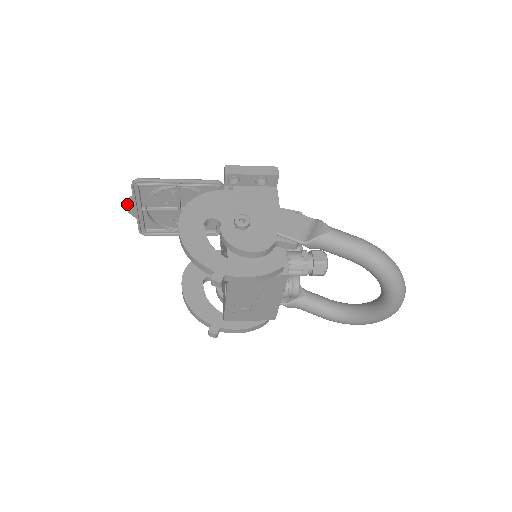
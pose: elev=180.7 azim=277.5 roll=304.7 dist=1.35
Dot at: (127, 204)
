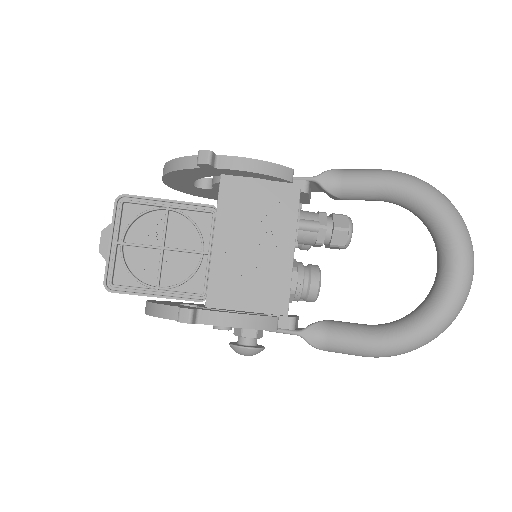
Dot at: (101, 236)
